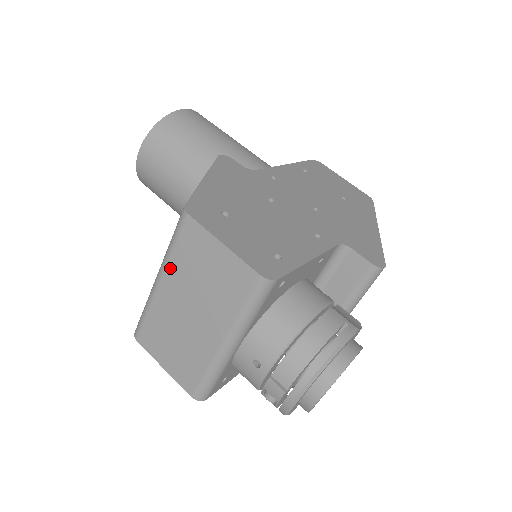
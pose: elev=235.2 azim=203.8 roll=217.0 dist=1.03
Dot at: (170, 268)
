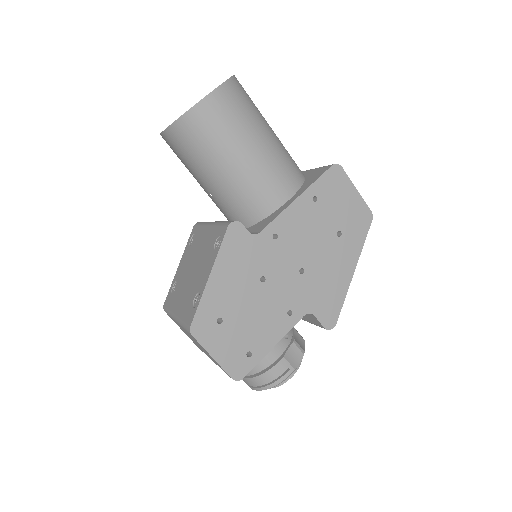
Dot at: (183, 328)
